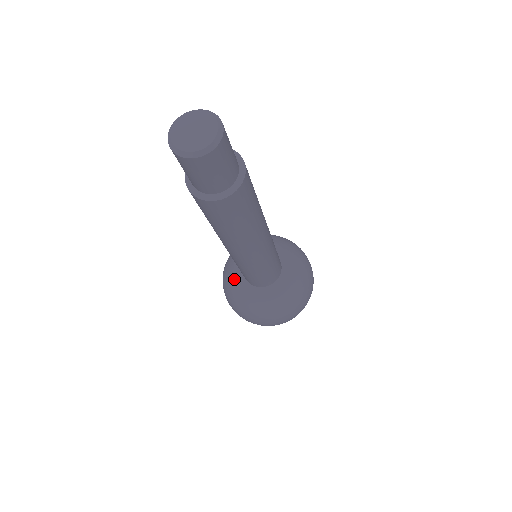
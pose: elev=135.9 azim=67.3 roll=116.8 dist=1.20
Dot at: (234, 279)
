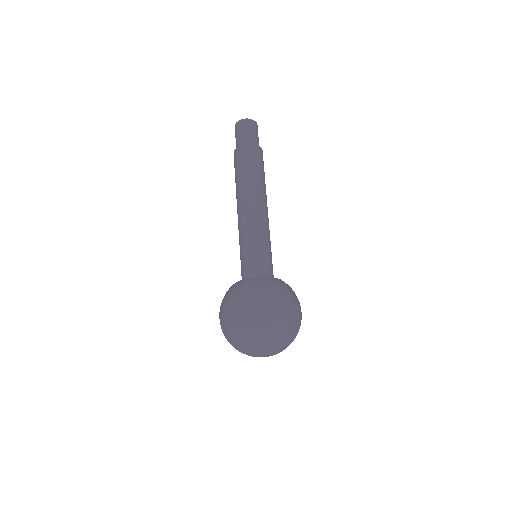
Dot at: (243, 280)
